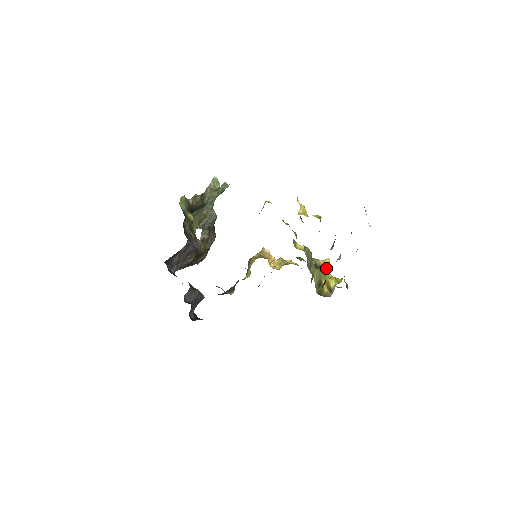
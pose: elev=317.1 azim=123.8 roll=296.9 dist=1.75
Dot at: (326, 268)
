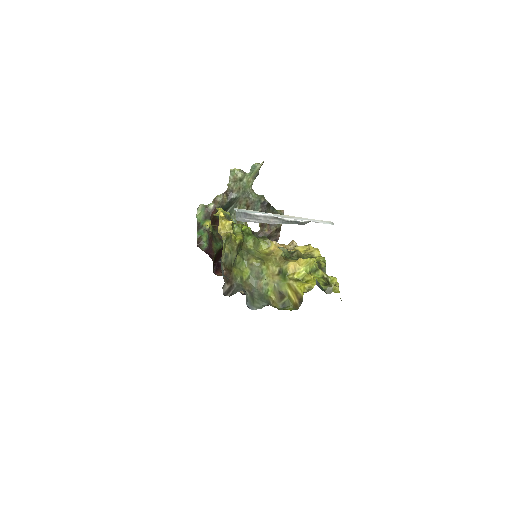
Dot at: (301, 270)
